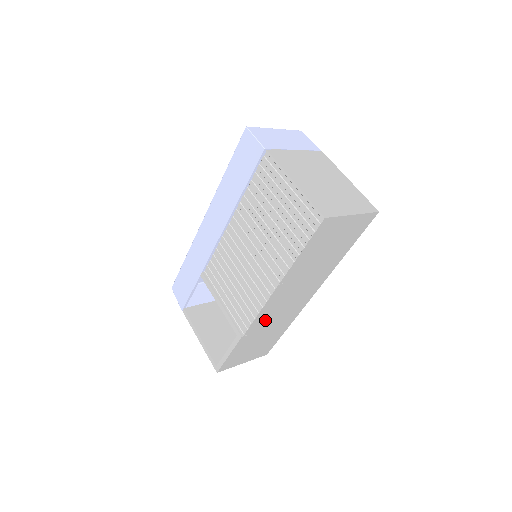
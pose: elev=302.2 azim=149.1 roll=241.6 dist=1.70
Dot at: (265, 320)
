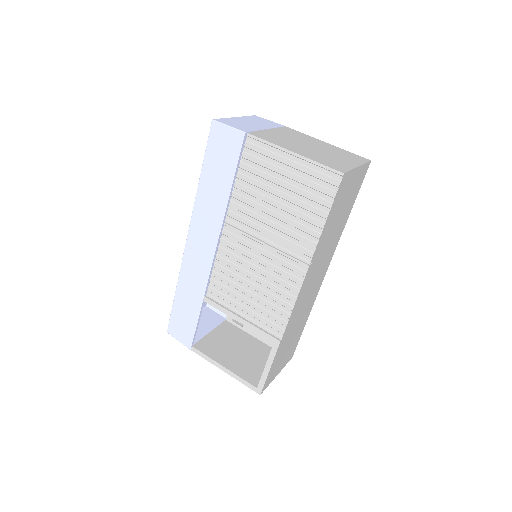
Dot at: (296, 314)
